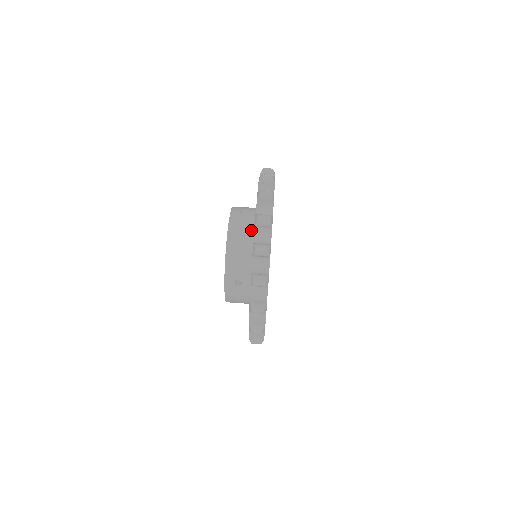
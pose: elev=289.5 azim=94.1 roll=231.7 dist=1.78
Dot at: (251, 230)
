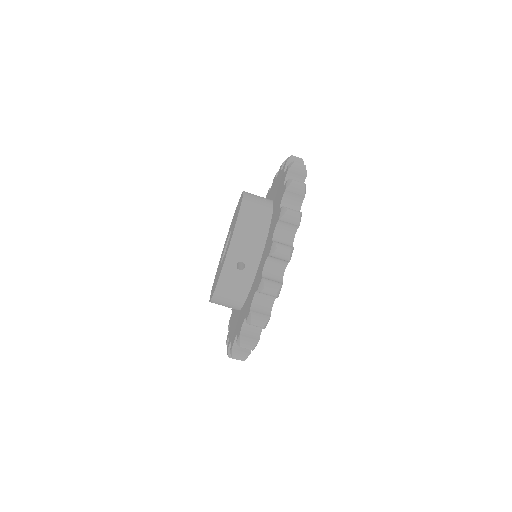
Dot at: (242, 295)
